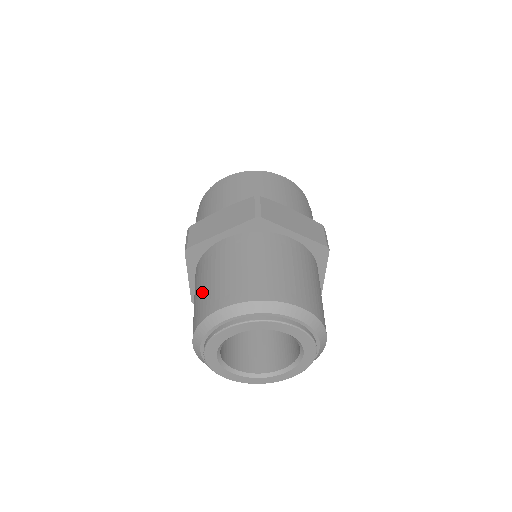
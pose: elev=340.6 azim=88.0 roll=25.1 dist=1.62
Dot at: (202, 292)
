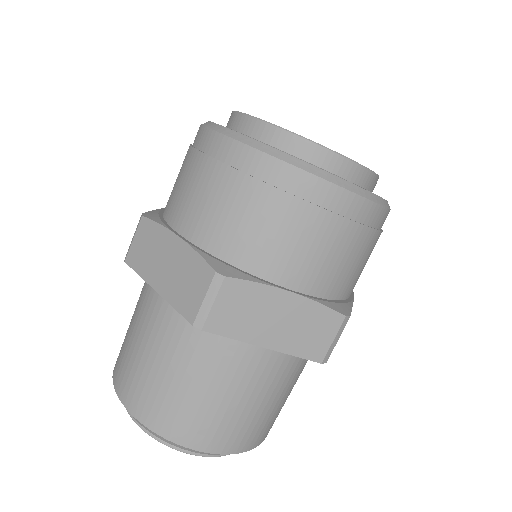
Dot at: (127, 337)
